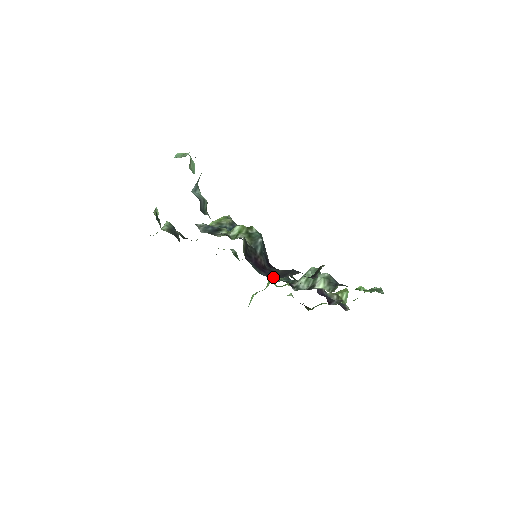
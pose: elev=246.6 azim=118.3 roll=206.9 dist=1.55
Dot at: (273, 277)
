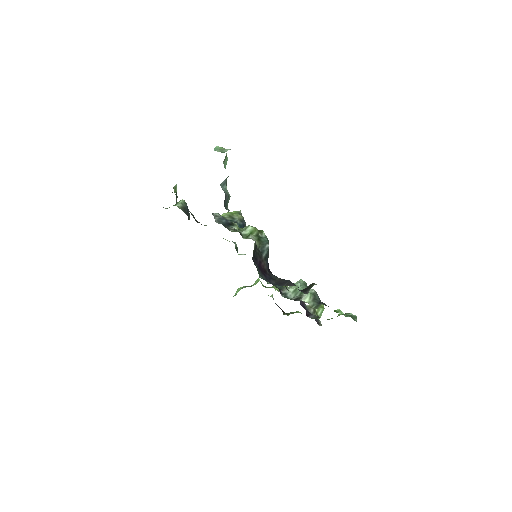
Dot at: (271, 283)
